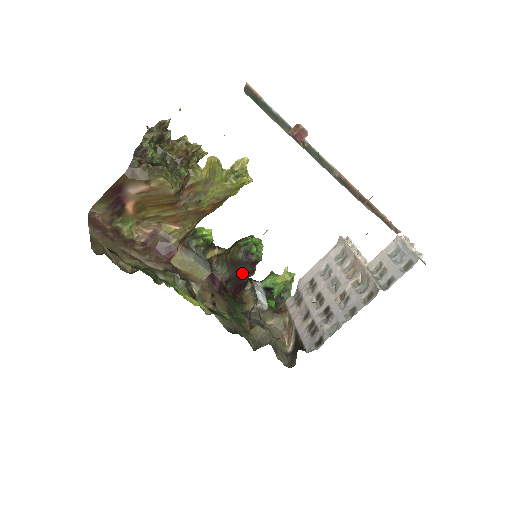
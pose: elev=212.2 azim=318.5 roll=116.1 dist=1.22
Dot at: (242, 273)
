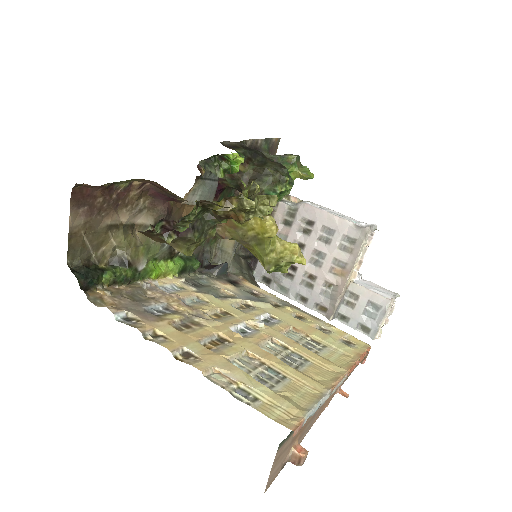
Dot at: occluded
